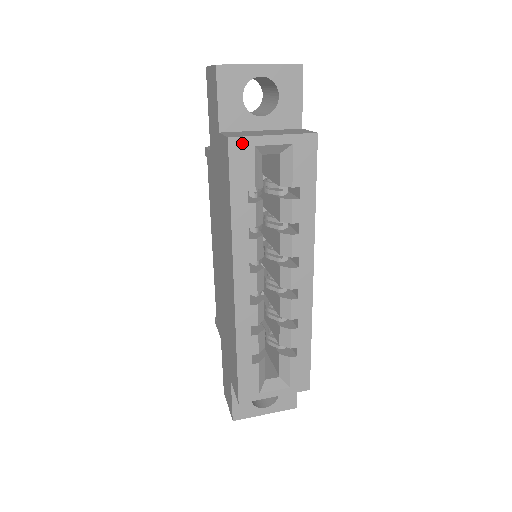
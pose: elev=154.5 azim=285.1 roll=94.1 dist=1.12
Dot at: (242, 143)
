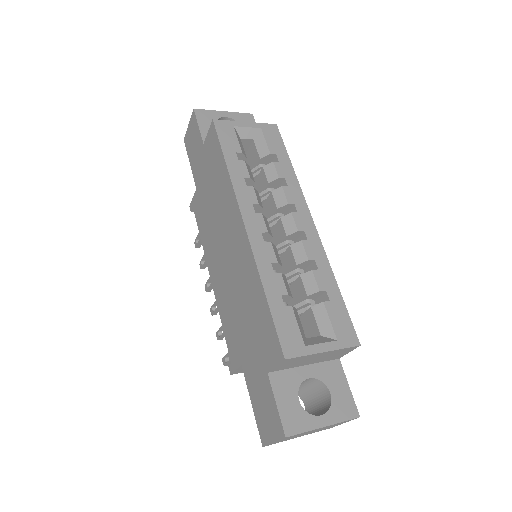
Dot at: (224, 124)
